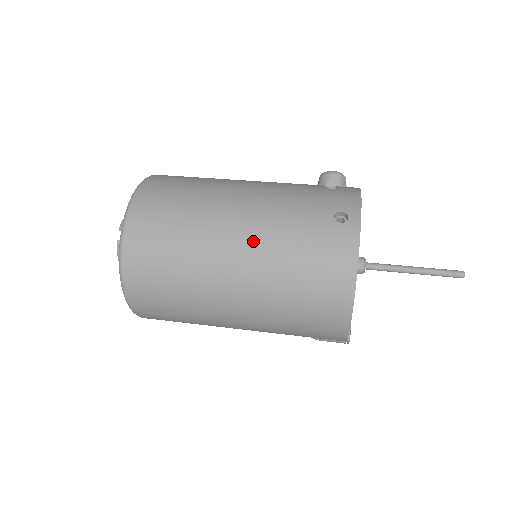
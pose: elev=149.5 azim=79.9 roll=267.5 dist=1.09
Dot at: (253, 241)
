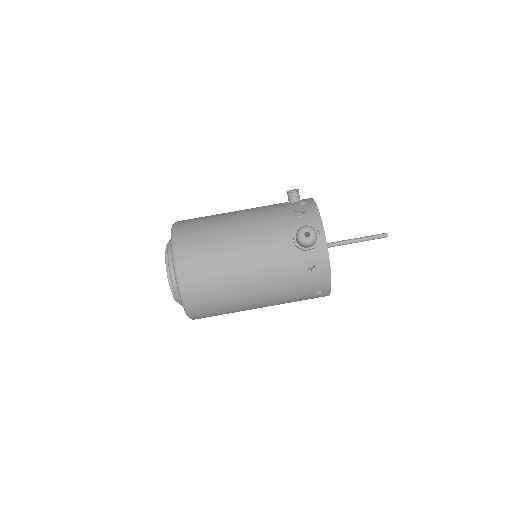
Dot at: occluded
